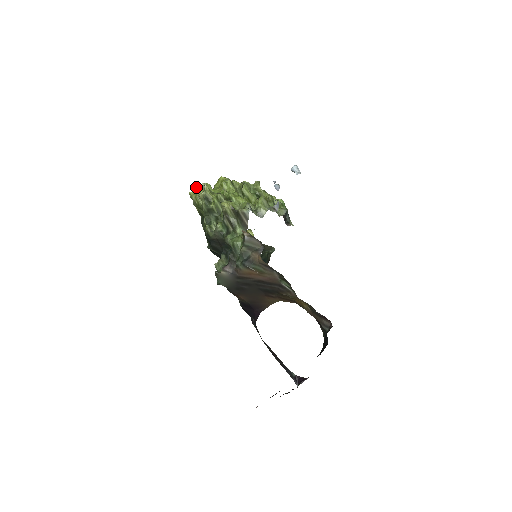
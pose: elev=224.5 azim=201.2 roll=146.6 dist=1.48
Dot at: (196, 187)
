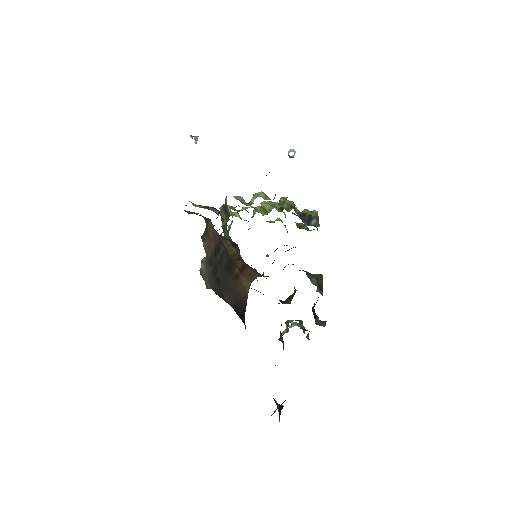
Dot at: (231, 221)
